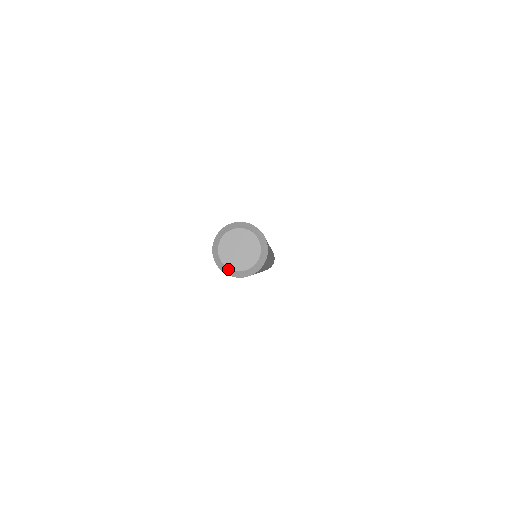
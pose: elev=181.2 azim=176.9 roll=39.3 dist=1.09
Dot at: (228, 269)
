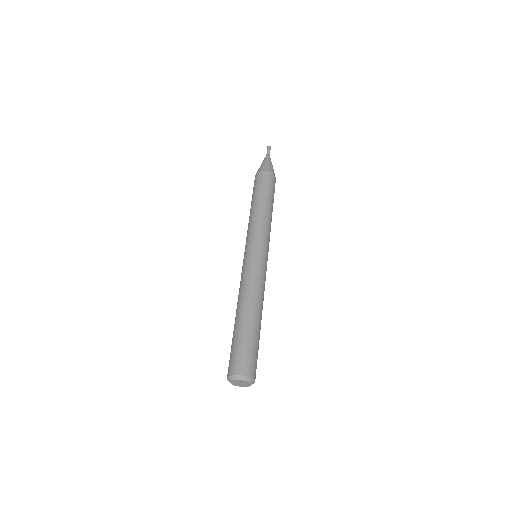
Dot at: occluded
